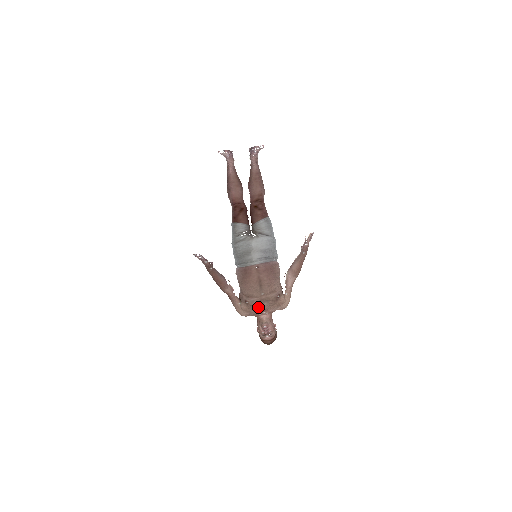
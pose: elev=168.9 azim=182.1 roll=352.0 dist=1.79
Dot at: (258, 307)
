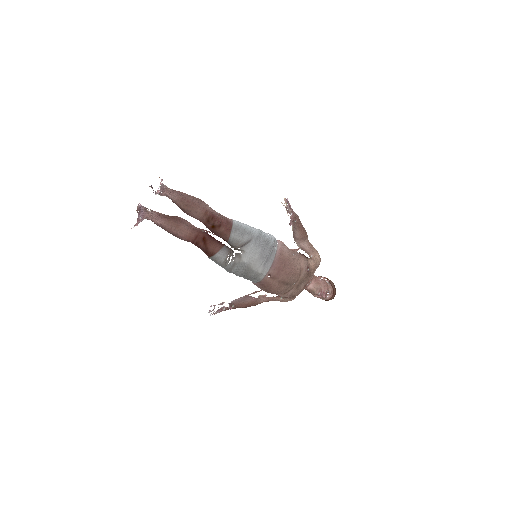
Dot at: (300, 290)
